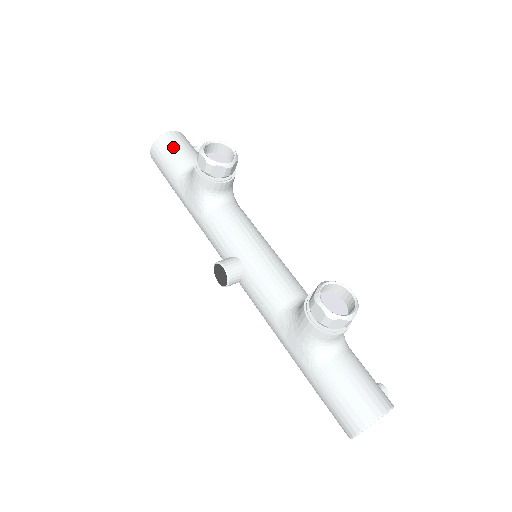
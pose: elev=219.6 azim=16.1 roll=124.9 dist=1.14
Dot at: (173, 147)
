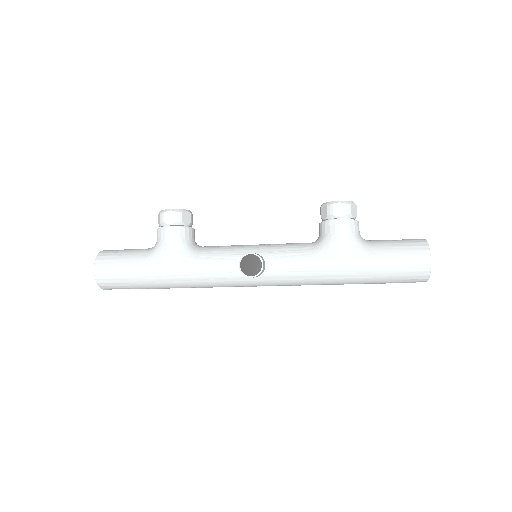
Dot at: (119, 251)
